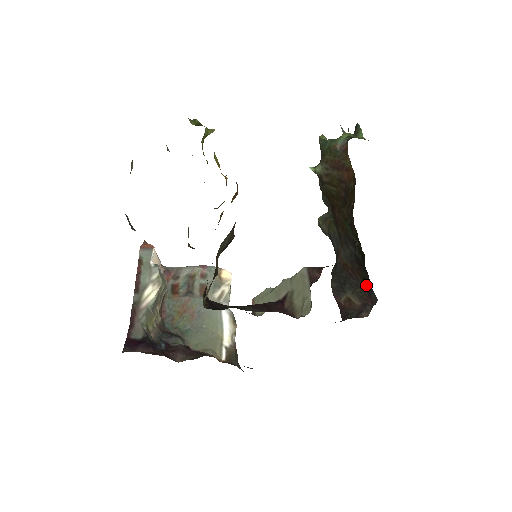
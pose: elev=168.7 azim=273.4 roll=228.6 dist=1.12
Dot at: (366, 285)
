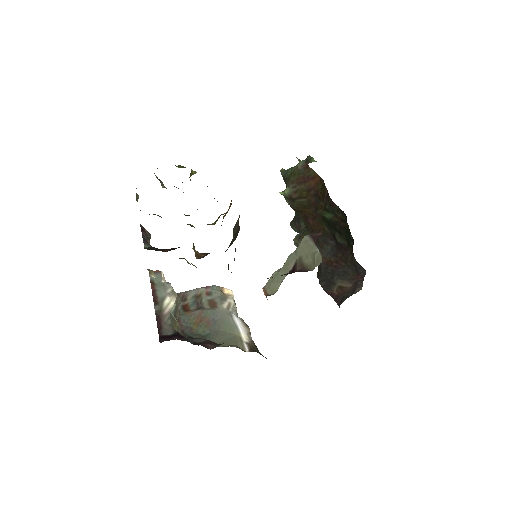
Dot at: (352, 266)
